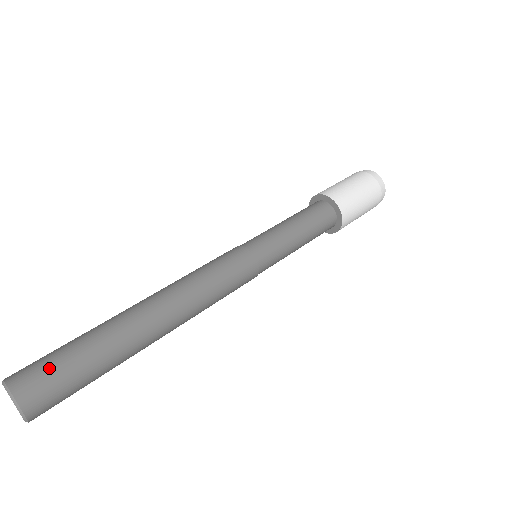
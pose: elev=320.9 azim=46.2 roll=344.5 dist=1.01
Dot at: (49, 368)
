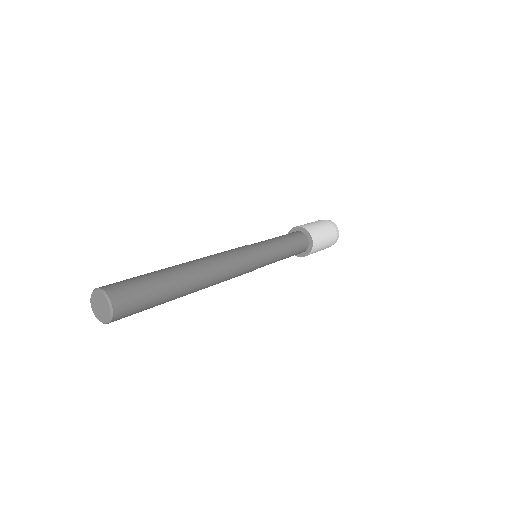
Dot at: (133, 288)
